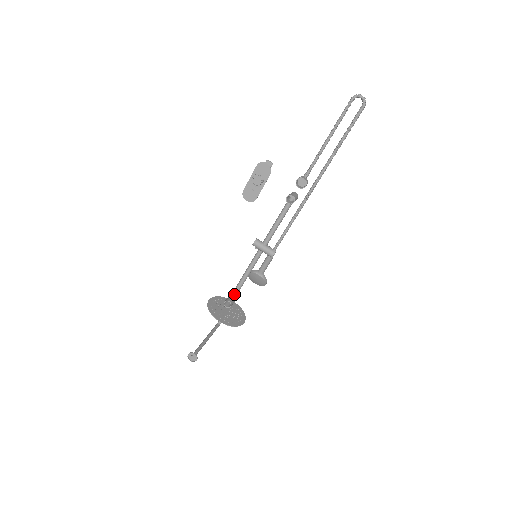
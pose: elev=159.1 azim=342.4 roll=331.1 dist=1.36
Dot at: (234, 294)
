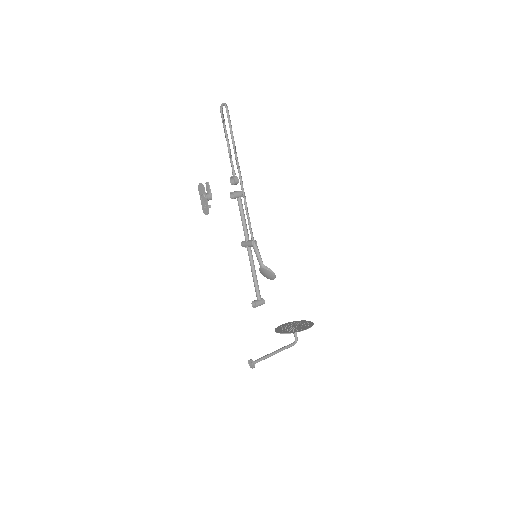
Dot at: (256, 295)
